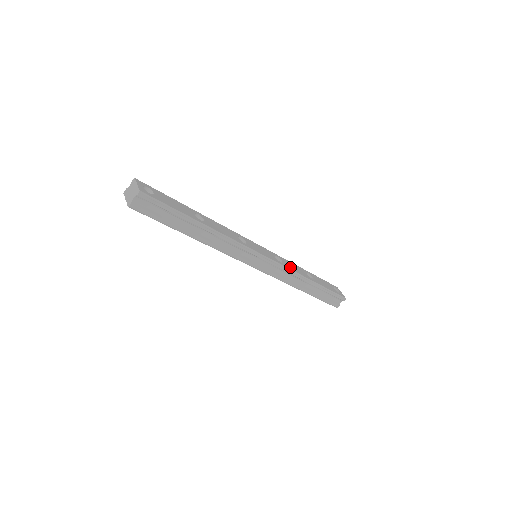
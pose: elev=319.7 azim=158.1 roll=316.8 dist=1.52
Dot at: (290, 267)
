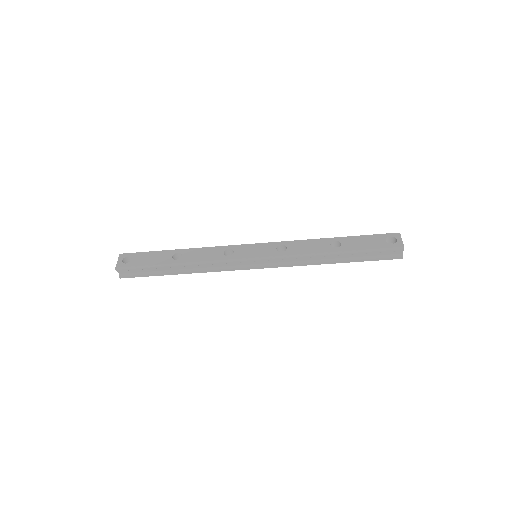
Dot at: (297, 251)
